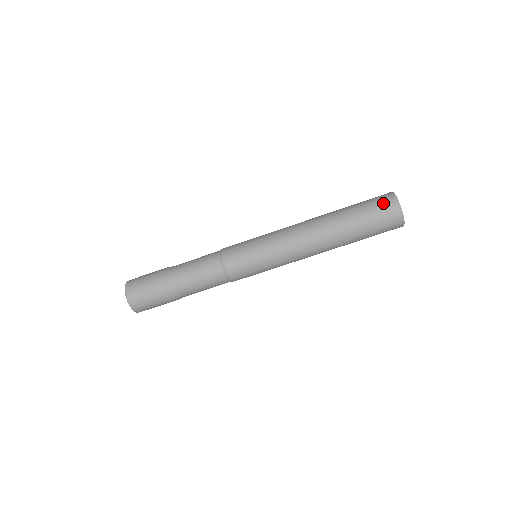
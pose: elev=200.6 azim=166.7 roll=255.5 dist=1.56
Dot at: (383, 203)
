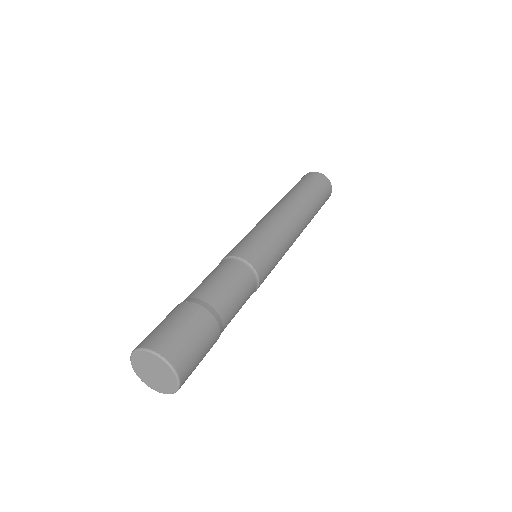
Dot at: (310, 176)
